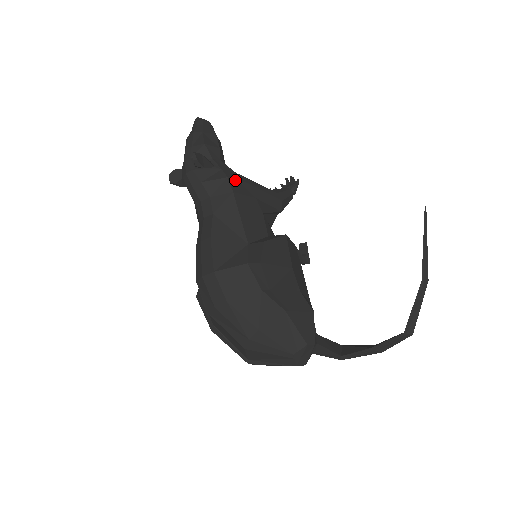
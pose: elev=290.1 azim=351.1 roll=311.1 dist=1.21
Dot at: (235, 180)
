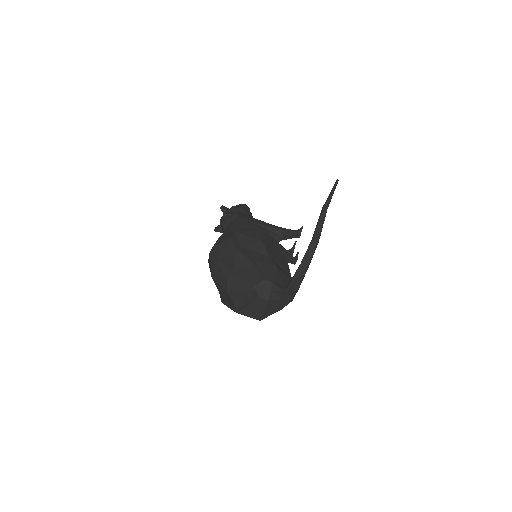
Dot at: (245, 216)
